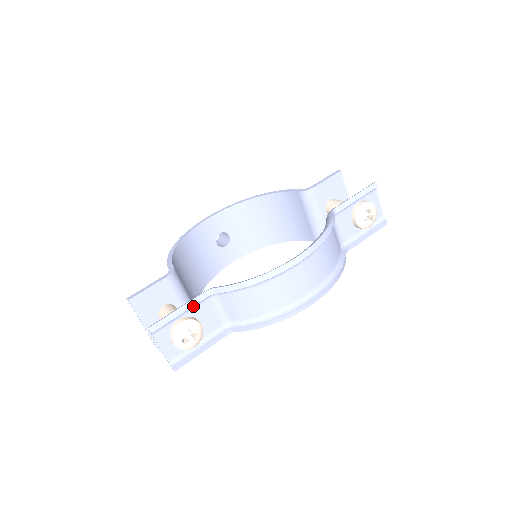
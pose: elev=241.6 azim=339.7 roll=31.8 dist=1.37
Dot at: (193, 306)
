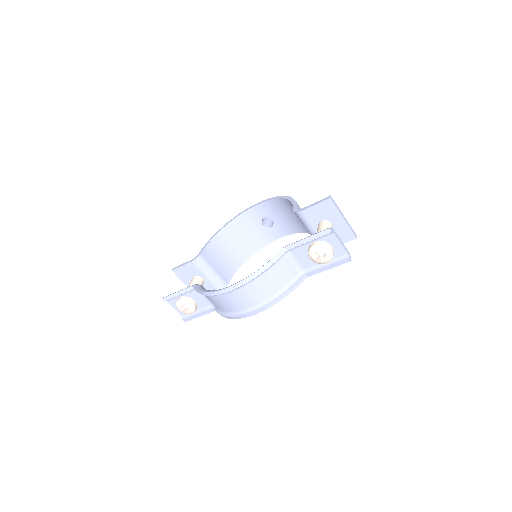
Dot at: (187, 292)
